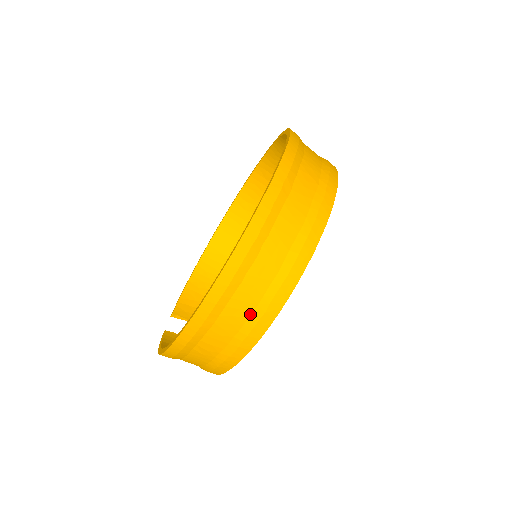
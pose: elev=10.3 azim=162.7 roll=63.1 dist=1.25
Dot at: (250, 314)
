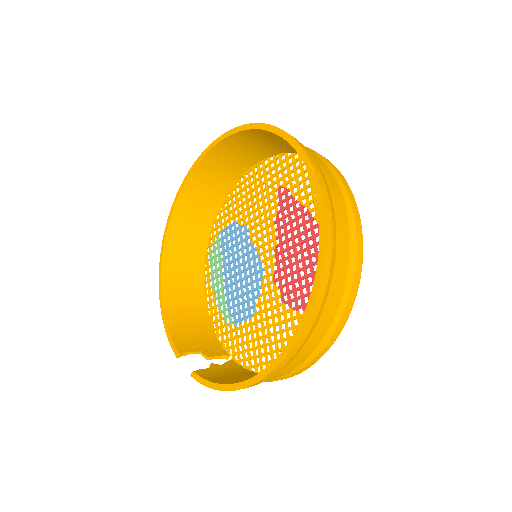
Dot at: (340, 301)
